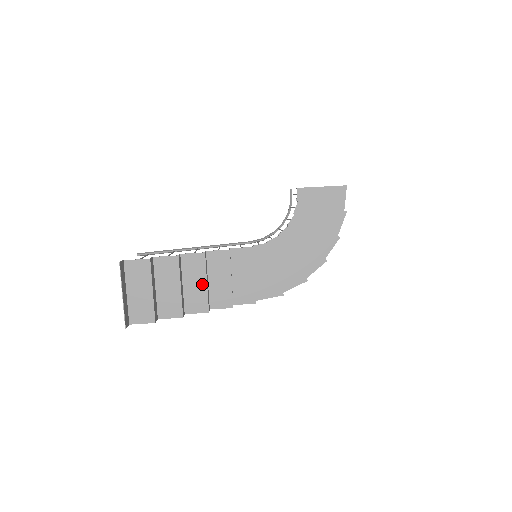
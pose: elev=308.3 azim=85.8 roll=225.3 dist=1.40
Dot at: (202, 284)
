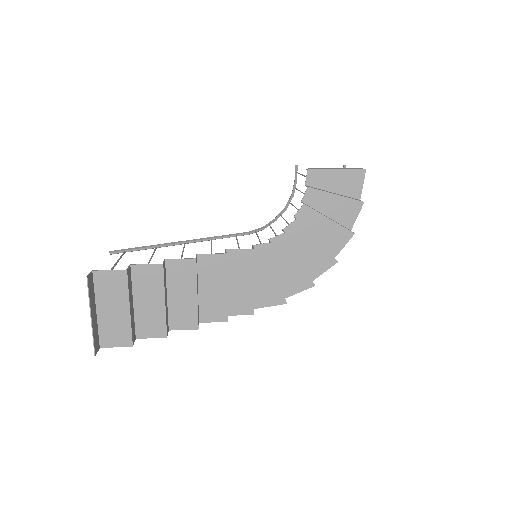
Dot at: (191, 296)
